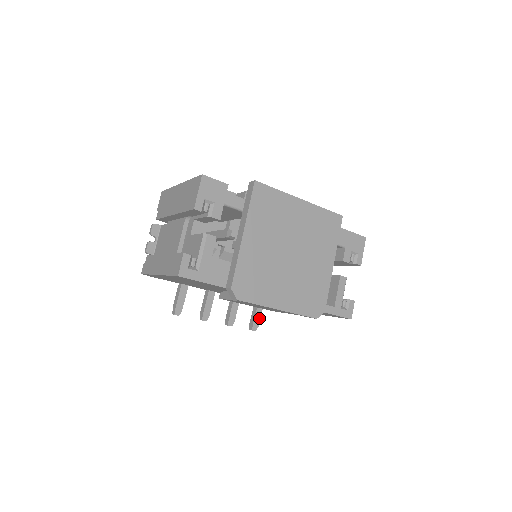
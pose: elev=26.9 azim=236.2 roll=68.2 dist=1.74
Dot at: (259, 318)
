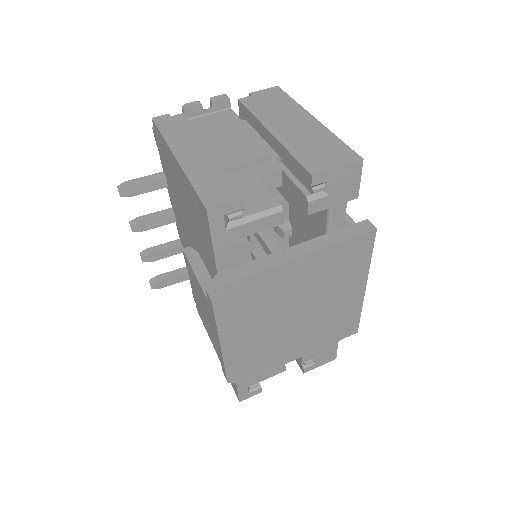
Dot at: (170, 284)
